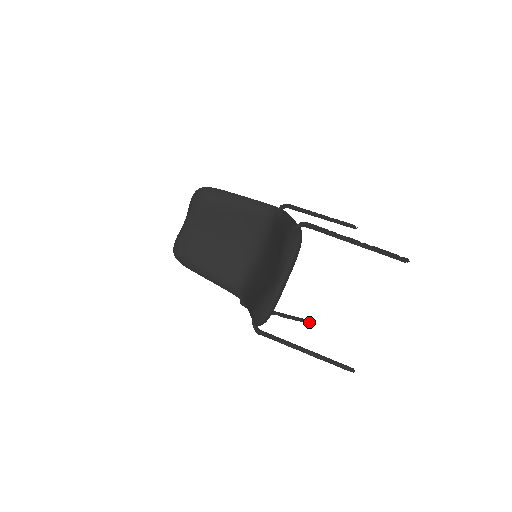
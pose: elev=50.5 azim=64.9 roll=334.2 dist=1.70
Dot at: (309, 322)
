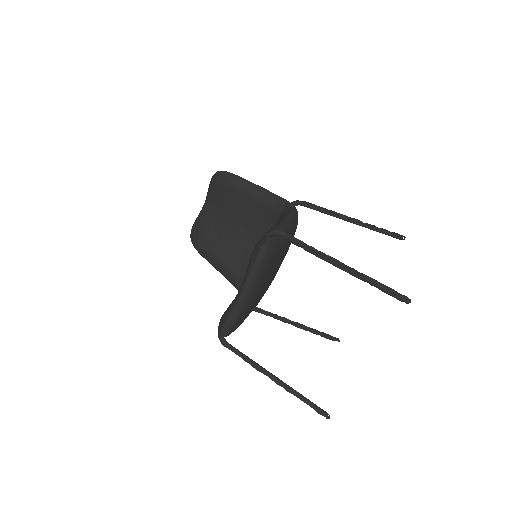
Dot at: (334, 339)
